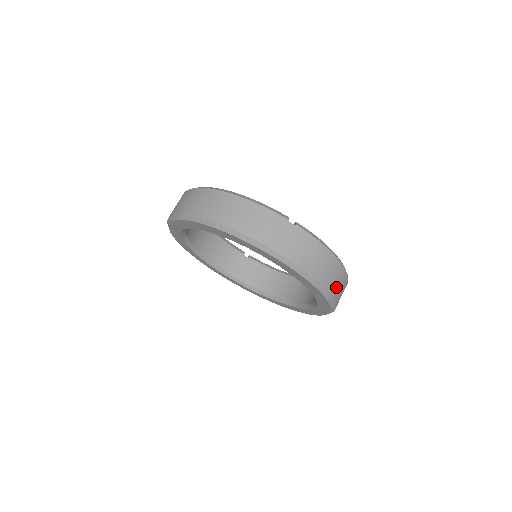
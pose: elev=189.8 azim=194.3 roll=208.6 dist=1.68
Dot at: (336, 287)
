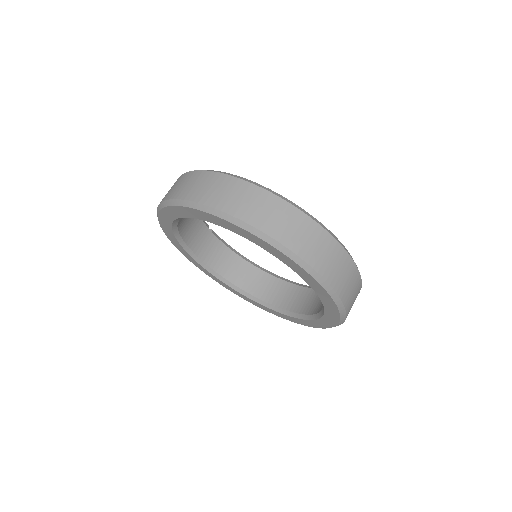
Dot at: occluded
